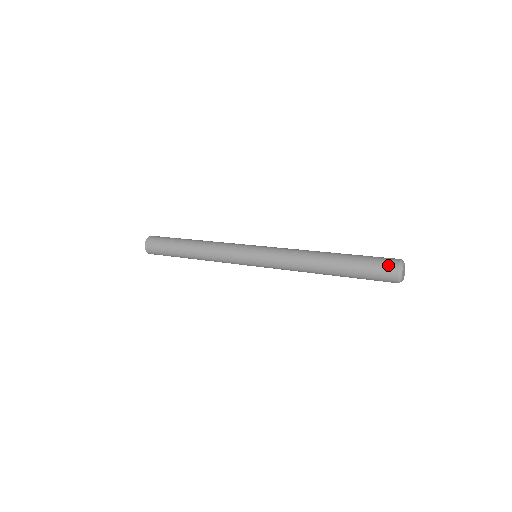
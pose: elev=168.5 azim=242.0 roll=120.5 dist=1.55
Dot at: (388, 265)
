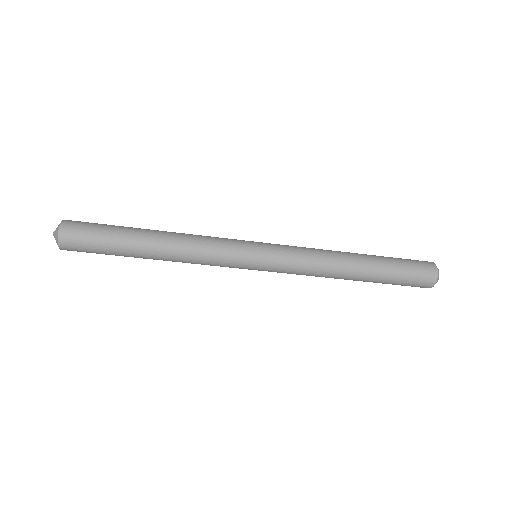
Dot at: occluded
